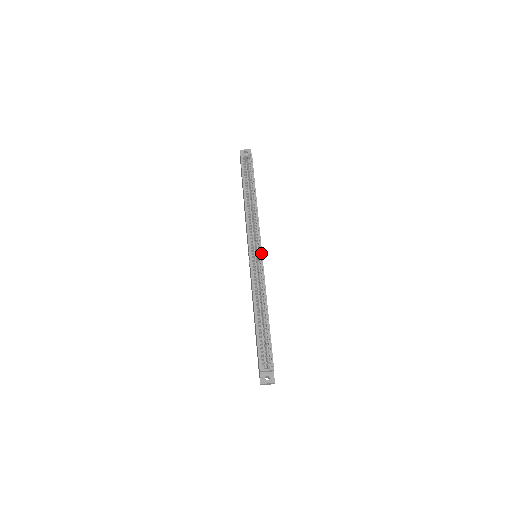
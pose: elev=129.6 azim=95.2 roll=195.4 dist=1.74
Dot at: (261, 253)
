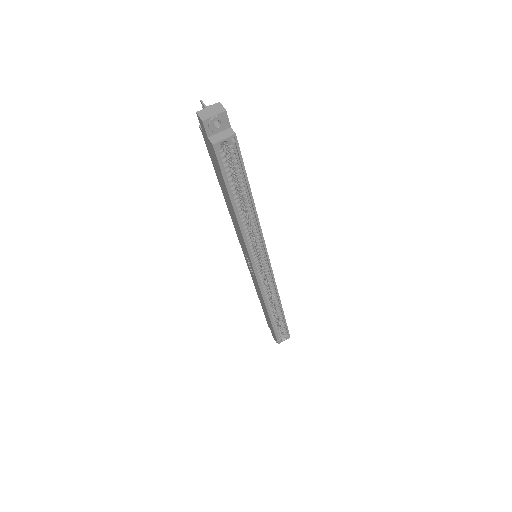
Dot at: (271, 270)
